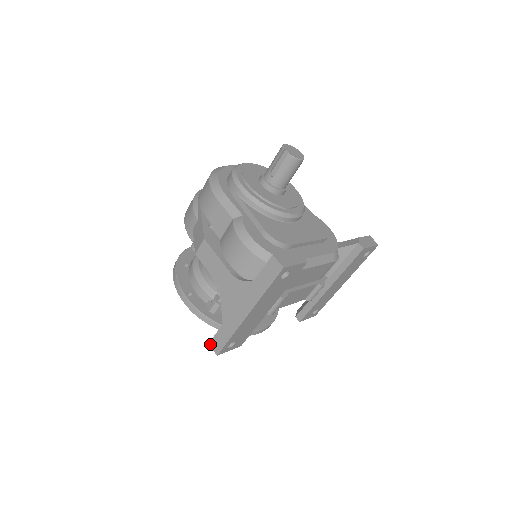
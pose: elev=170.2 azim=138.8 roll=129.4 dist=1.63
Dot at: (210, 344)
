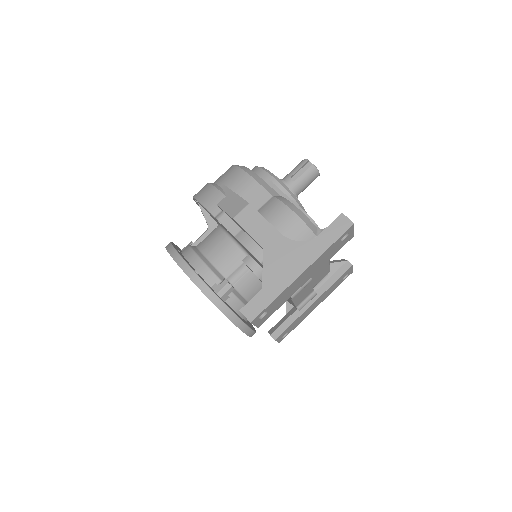
Dot at: (242, 310)
